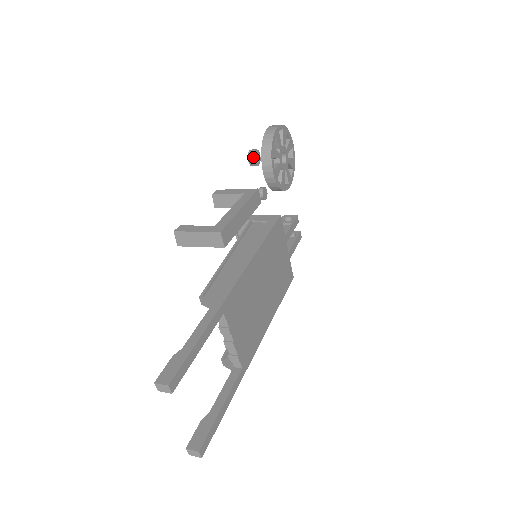
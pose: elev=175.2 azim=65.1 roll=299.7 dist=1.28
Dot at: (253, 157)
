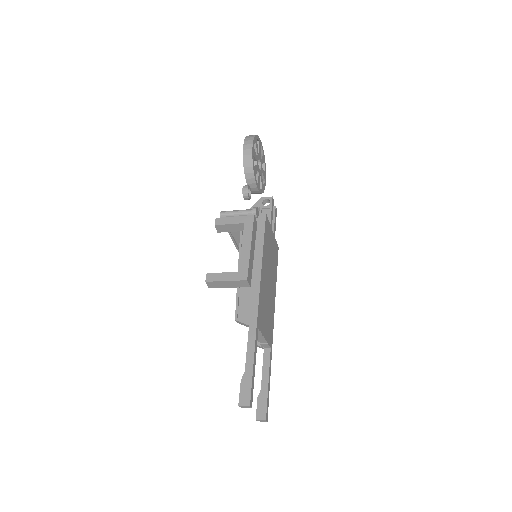
Dot at: (248, 195)
